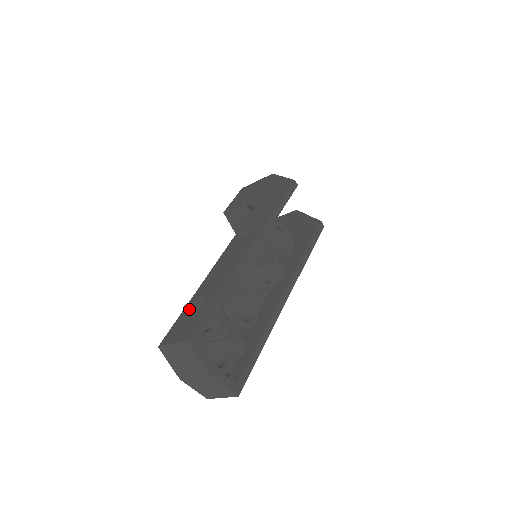
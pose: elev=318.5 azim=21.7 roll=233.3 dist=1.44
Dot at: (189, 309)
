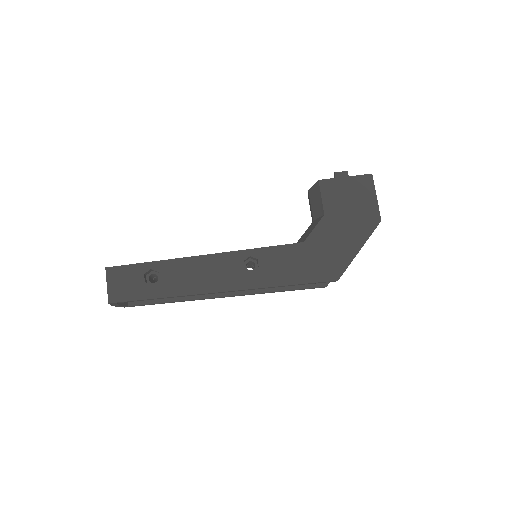
Dot at: (146, 271)
